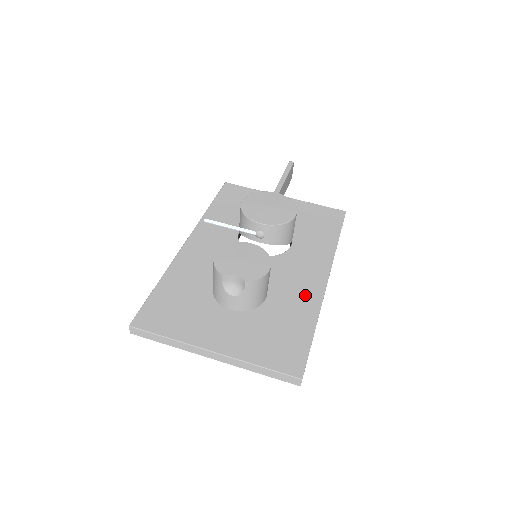
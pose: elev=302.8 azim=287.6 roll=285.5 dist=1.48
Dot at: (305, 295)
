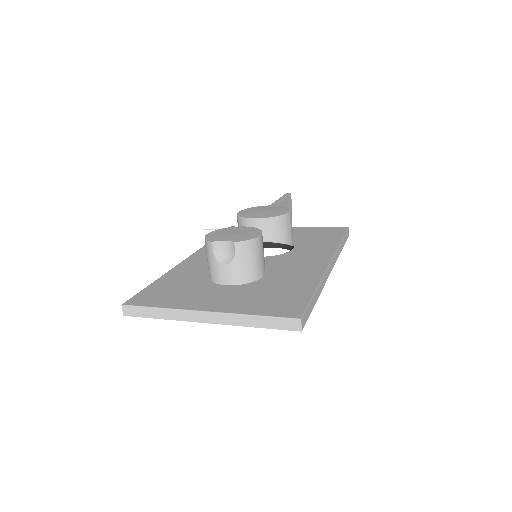
Dot at: (306, 272)
